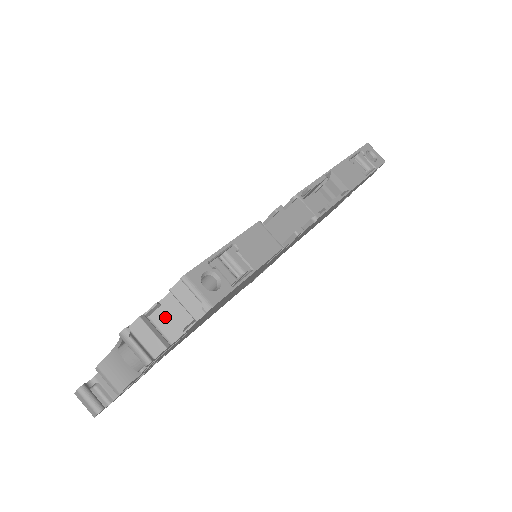
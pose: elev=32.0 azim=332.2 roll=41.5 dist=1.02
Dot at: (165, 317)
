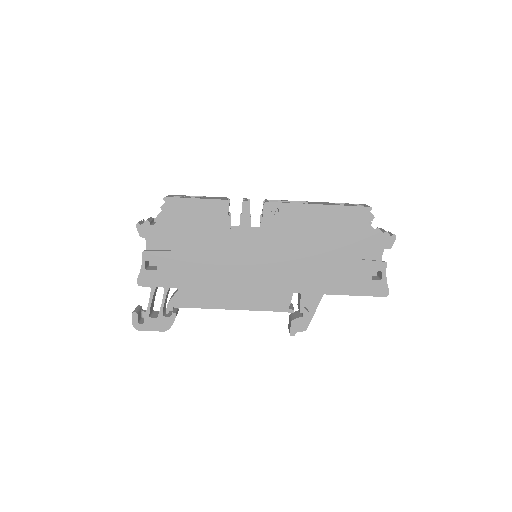
Dot at: occluded
